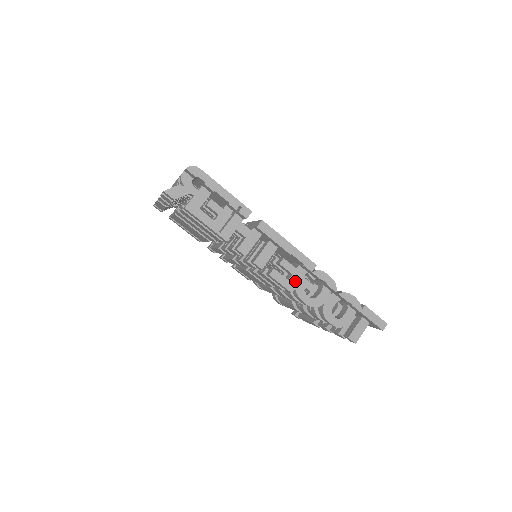
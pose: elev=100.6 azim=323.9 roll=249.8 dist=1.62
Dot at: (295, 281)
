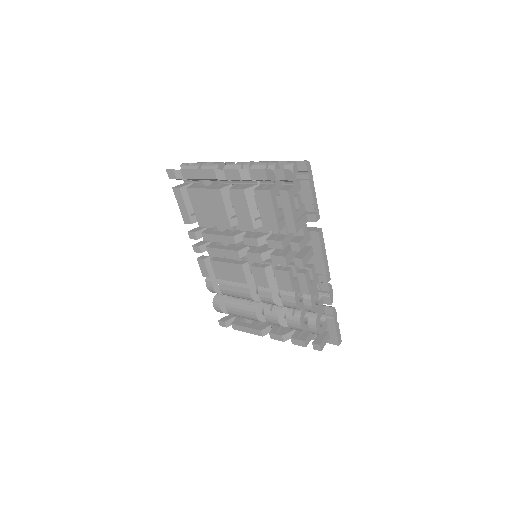
Dot at: (313, 286)
